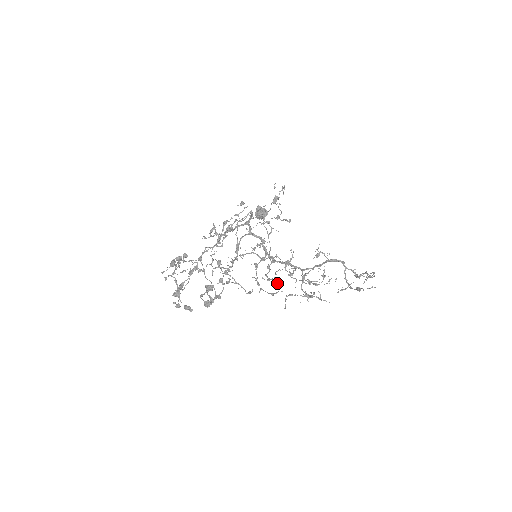
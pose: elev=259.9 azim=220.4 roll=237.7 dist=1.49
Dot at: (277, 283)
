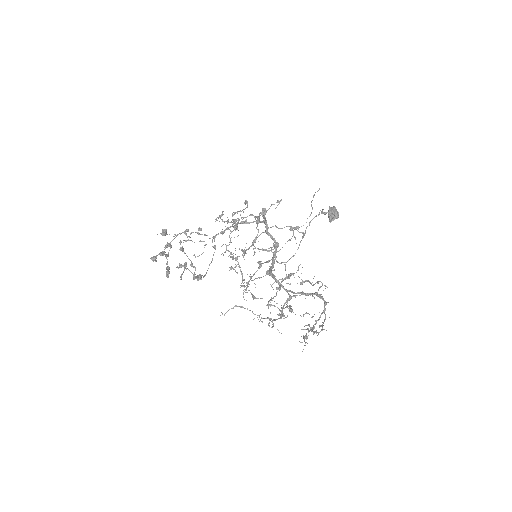
Dot at: (246, 290)
